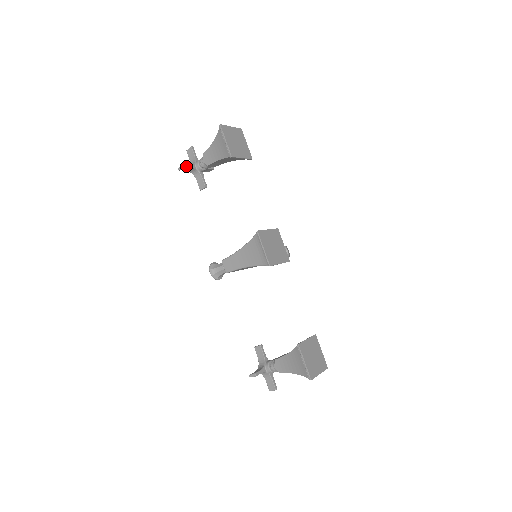
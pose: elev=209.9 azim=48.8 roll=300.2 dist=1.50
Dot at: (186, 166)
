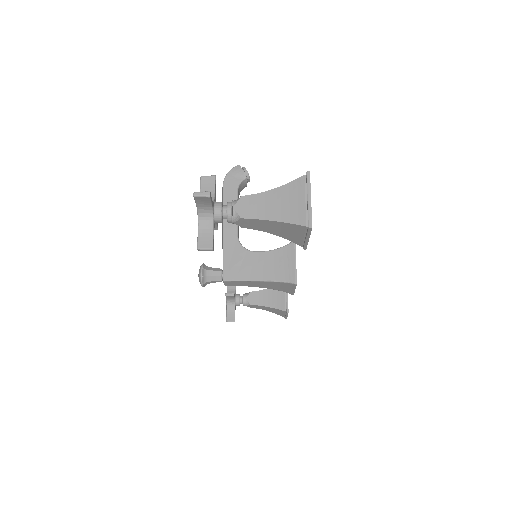
Dot at: (213, 245)
